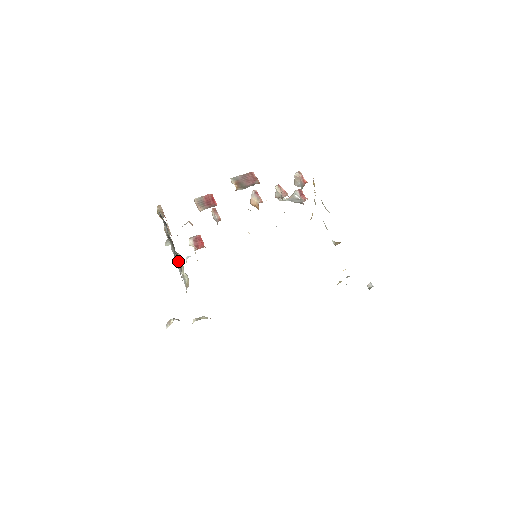
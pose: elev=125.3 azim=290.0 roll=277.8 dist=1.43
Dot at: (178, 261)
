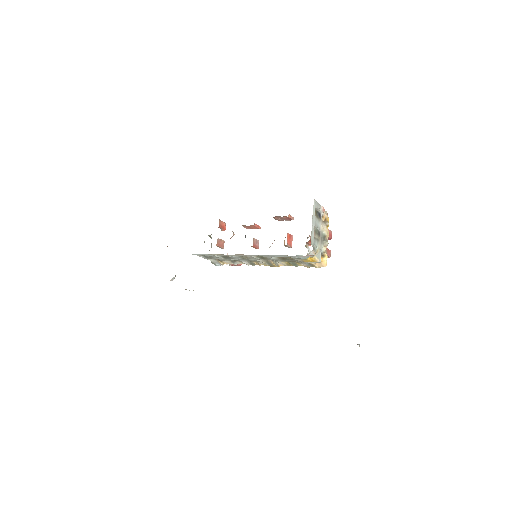
Dot at: occluded
